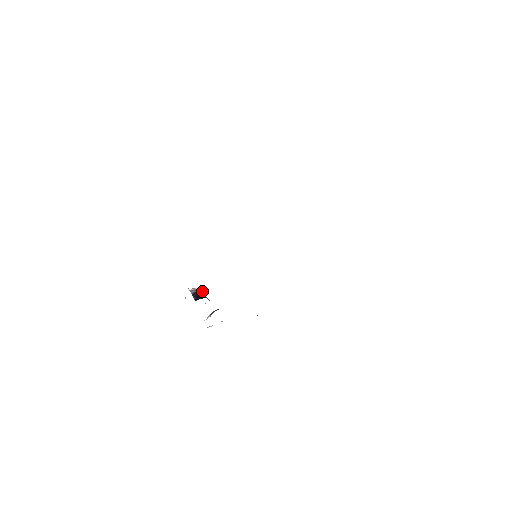
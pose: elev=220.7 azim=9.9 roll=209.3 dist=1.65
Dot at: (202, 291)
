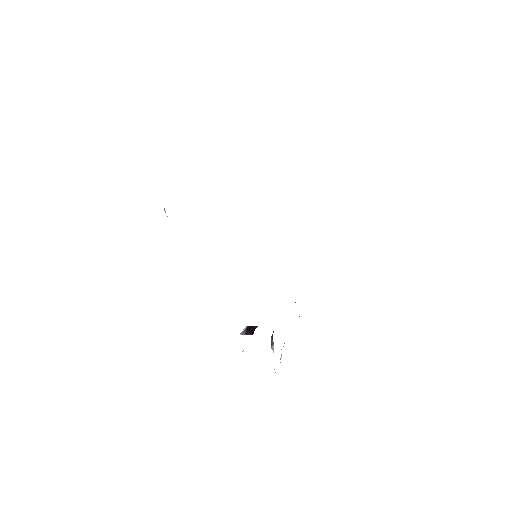
Dot at: (249, 327)
